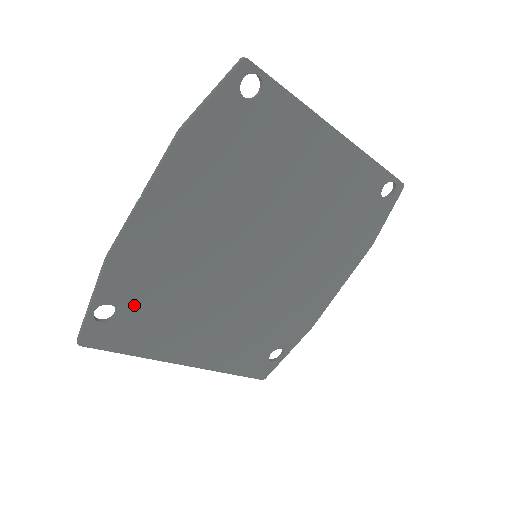
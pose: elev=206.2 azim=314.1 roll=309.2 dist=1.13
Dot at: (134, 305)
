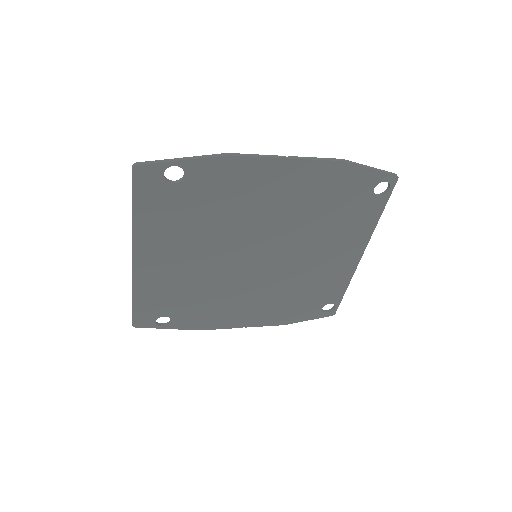
Dot at: (189, 193)
